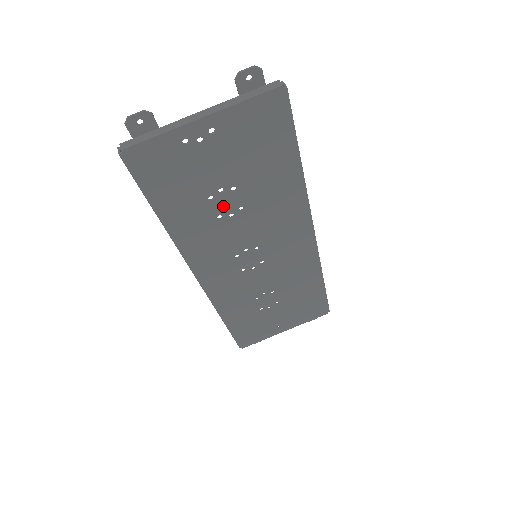
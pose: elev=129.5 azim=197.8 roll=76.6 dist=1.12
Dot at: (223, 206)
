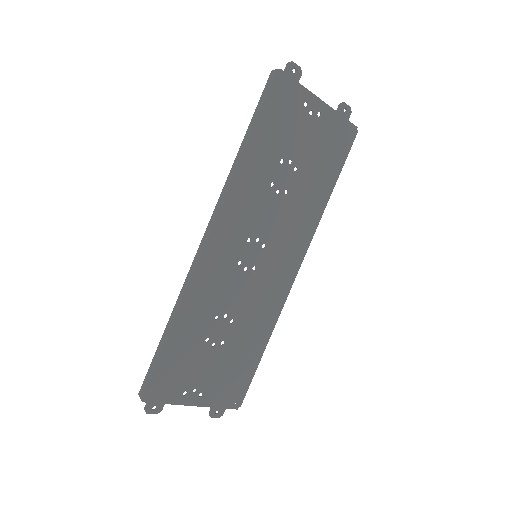
Dot at: (281, 177)
